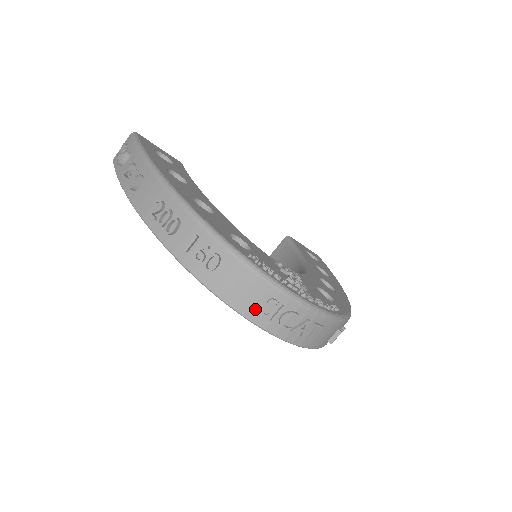
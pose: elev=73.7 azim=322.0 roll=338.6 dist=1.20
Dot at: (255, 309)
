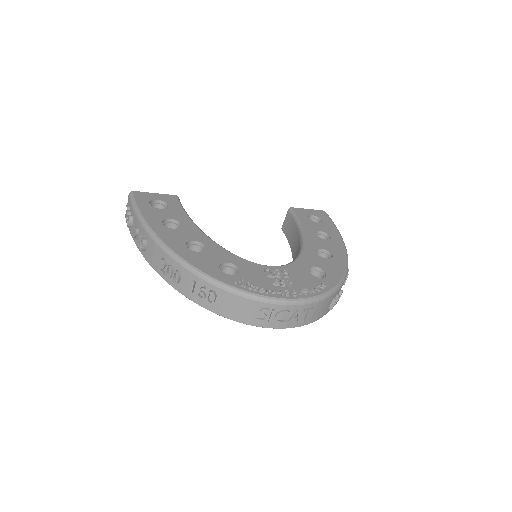
Dot at: (254, 318)
